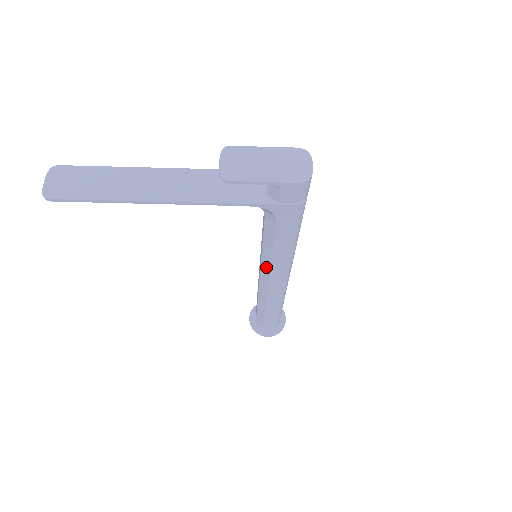
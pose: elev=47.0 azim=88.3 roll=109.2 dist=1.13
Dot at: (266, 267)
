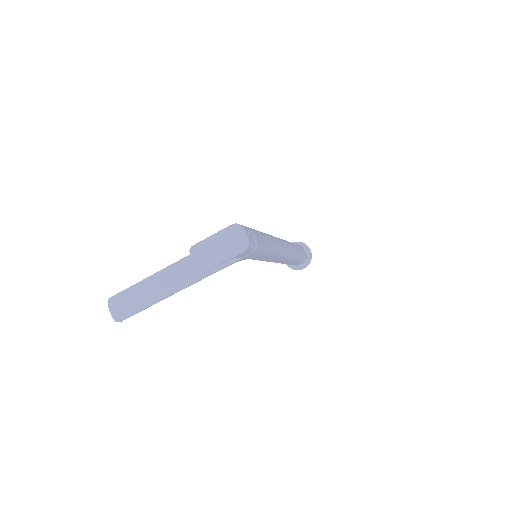
Dot at: occluded
